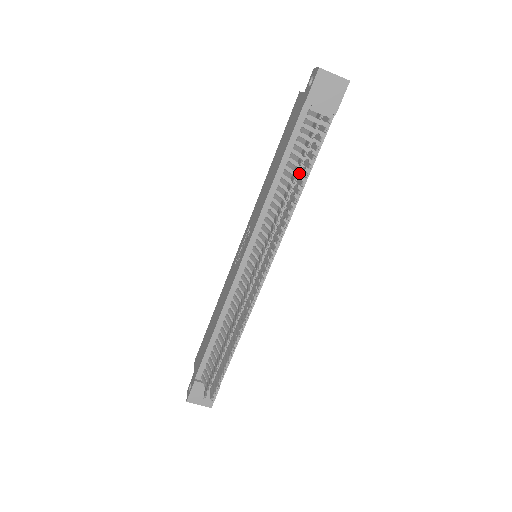
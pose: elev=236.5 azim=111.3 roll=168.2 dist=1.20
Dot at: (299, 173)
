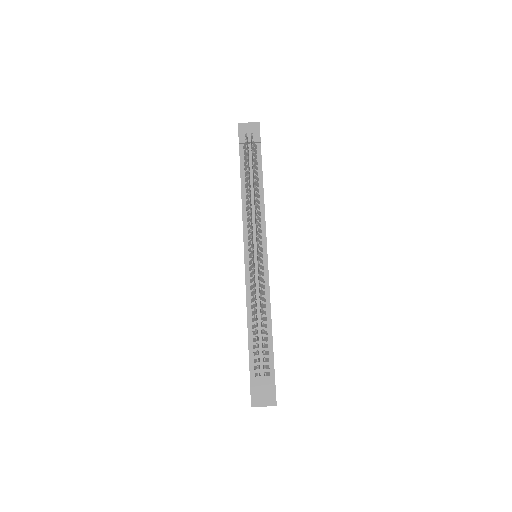
Dot at: occluded
